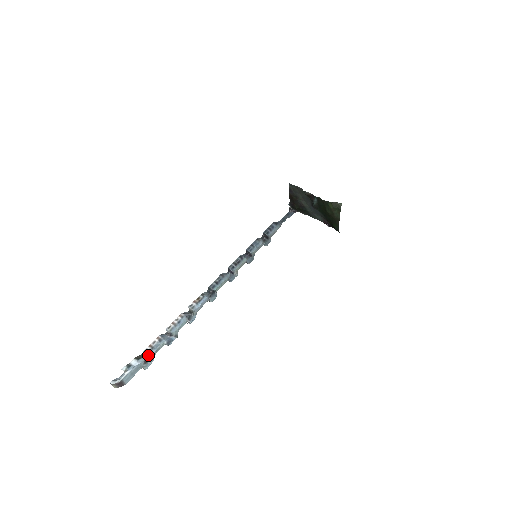
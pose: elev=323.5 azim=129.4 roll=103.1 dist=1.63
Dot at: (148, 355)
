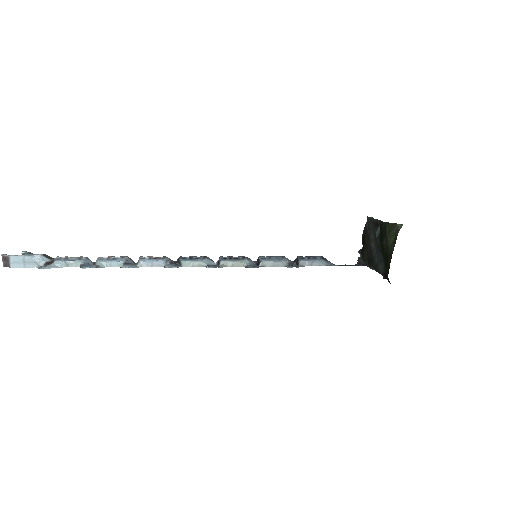
Dot at: (55, 260)
